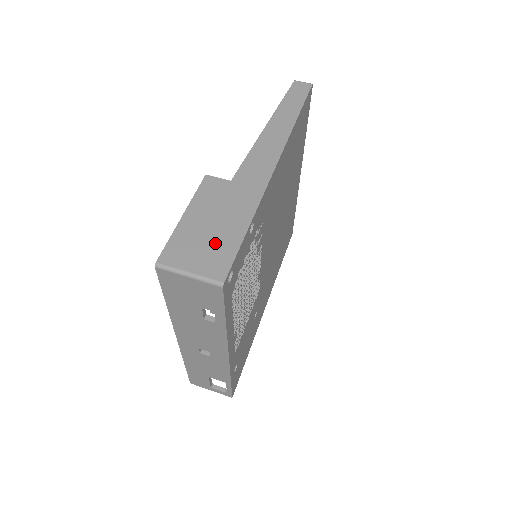
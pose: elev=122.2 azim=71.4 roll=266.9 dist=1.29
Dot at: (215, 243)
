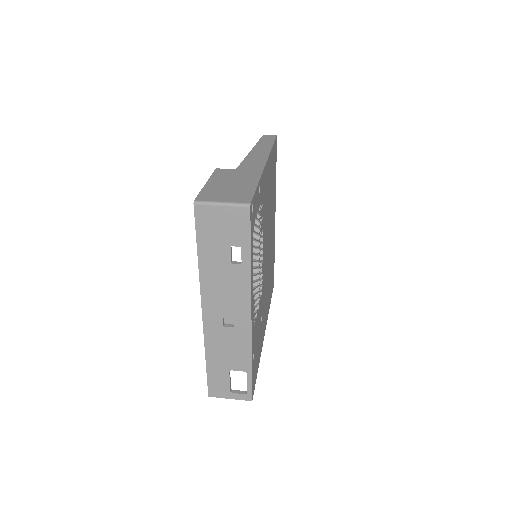
Dot at: (236, 190)
